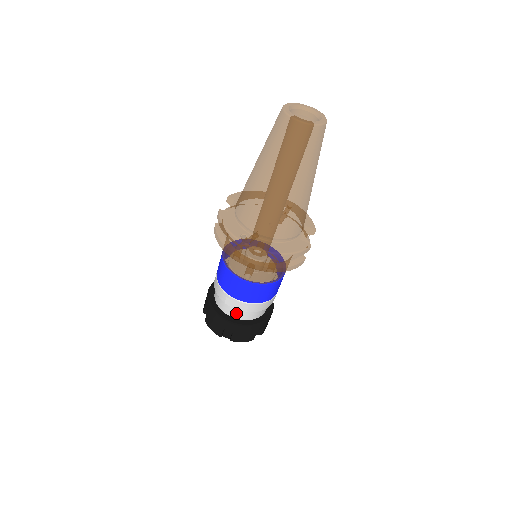
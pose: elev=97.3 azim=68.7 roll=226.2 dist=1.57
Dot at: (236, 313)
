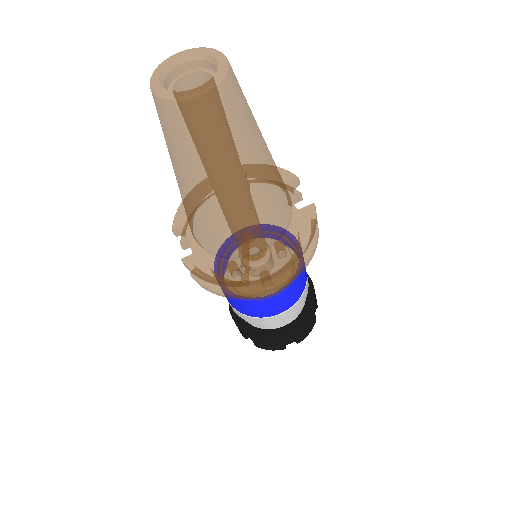
Dot at: (284, 321)
